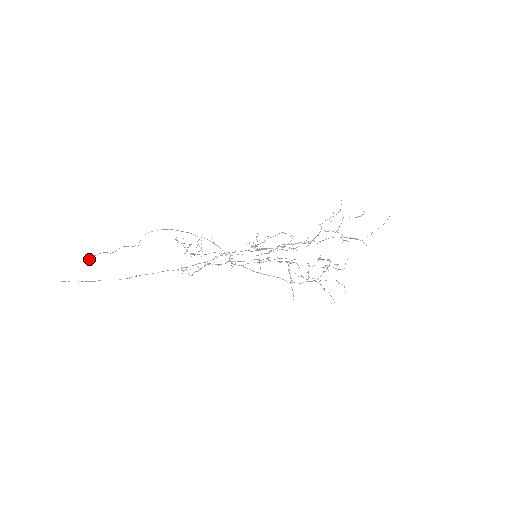
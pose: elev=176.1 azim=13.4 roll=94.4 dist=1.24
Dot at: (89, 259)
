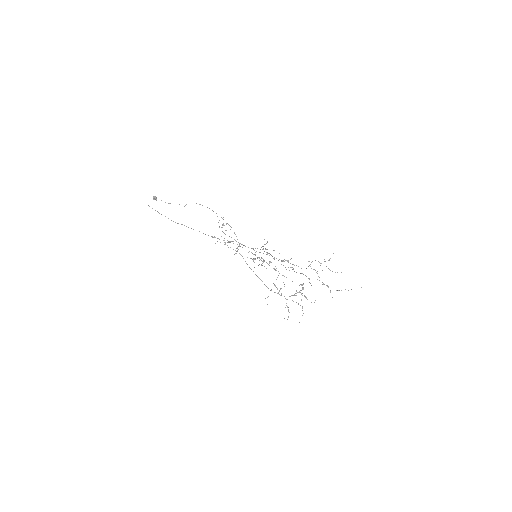
Dot at: occluded
